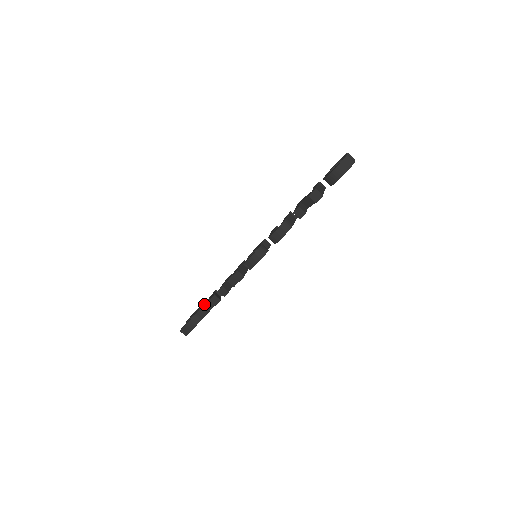
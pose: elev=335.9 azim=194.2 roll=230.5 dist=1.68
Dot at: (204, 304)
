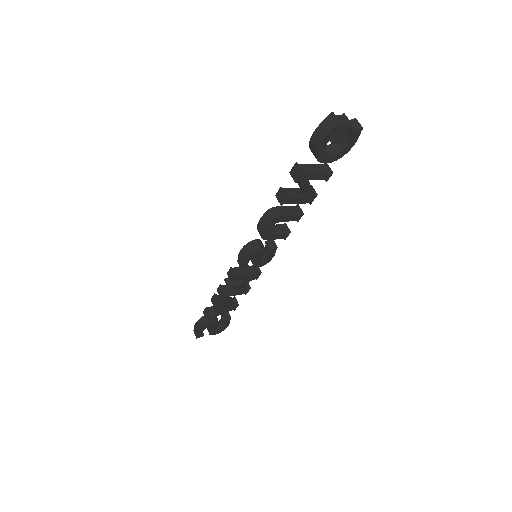
Dot at: occluded
